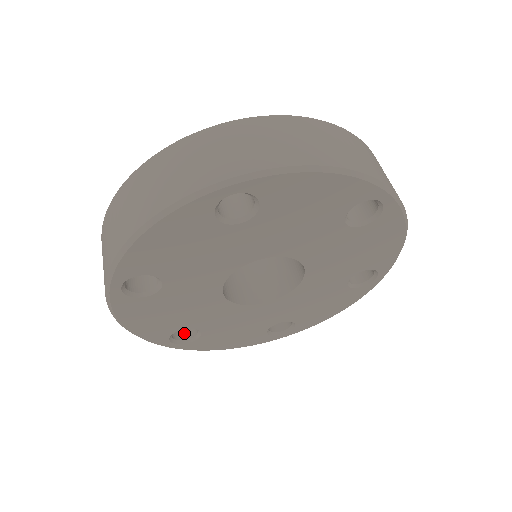
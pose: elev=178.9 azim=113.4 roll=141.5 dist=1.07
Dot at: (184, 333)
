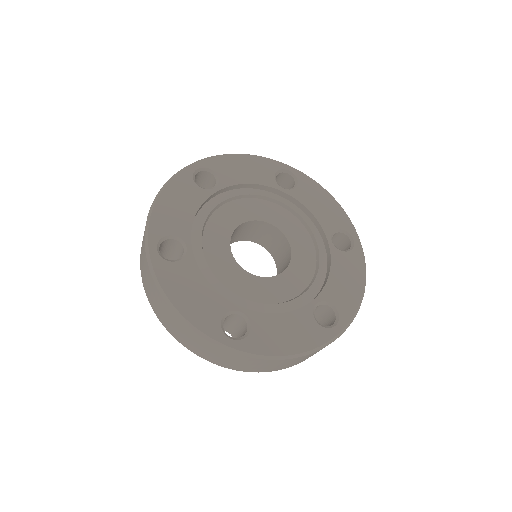
Dot at: occluded
